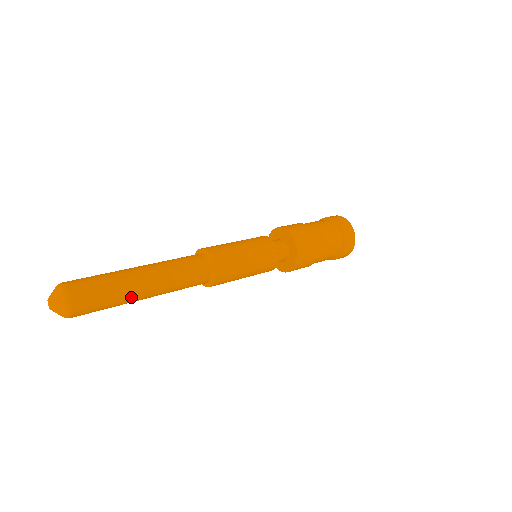
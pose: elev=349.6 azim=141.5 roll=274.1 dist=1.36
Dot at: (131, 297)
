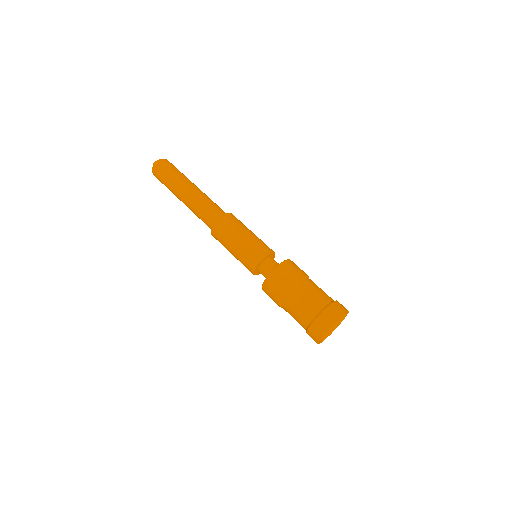
Dot at: (177, 187)
